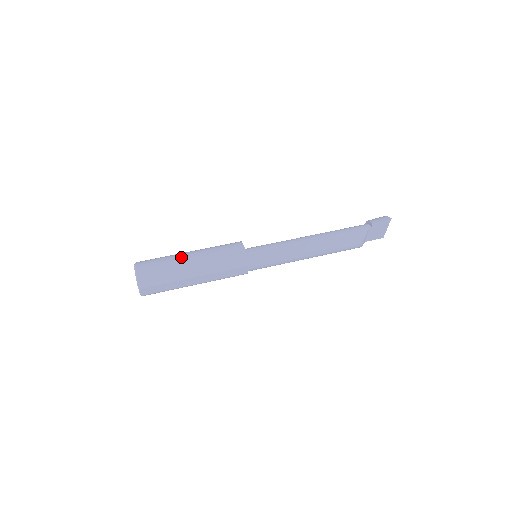
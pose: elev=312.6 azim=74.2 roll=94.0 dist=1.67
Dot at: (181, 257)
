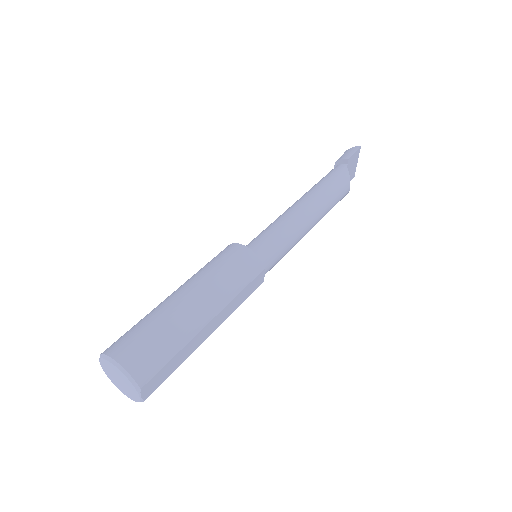
Dot at: (172, 304)
